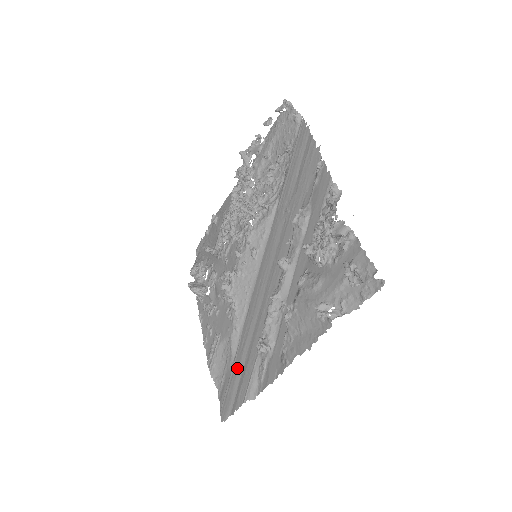
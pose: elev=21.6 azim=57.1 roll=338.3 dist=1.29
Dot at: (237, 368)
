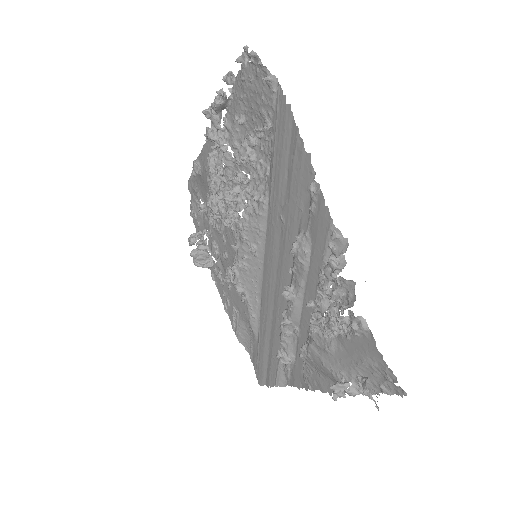
Dot at: (262, 351)
